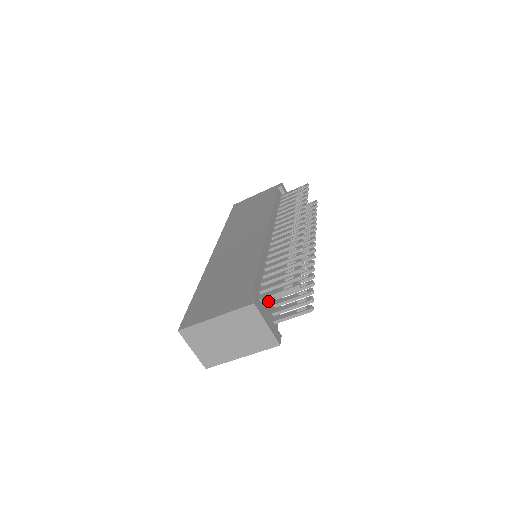
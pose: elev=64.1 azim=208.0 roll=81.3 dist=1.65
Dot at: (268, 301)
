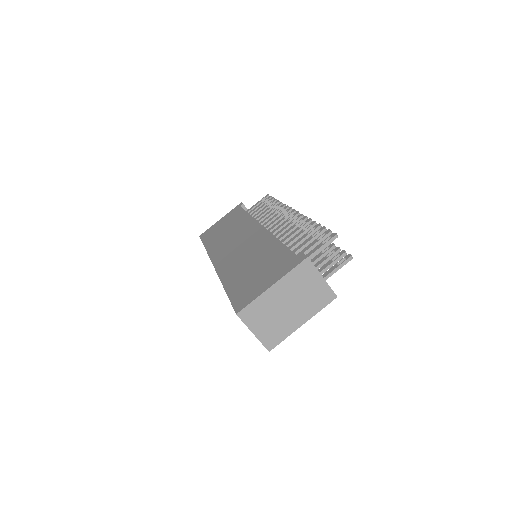
Dot at: occluded
